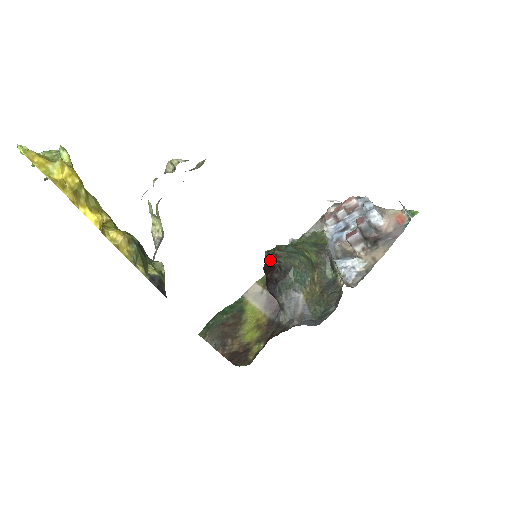
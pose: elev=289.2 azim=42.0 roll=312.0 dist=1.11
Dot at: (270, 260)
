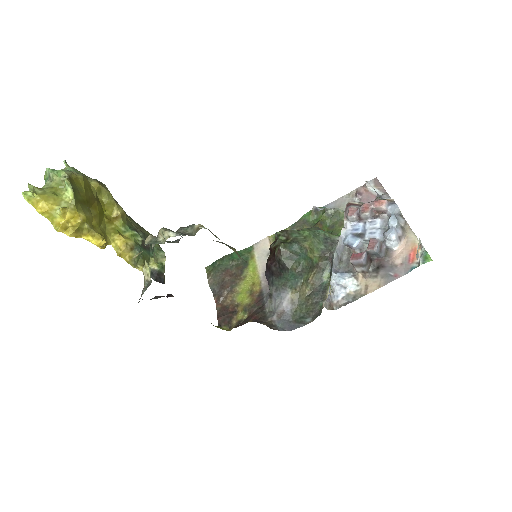
Dot at: (274, 249)
